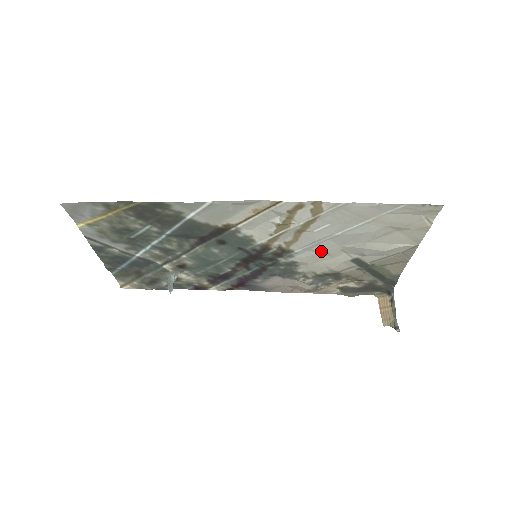
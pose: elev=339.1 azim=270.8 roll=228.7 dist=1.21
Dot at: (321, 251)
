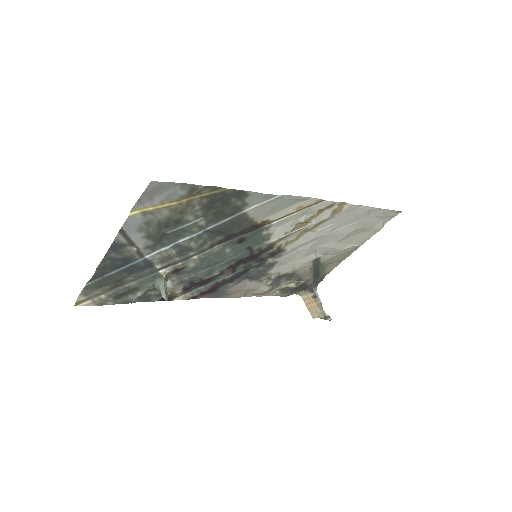
Dot at: (302, 251)
